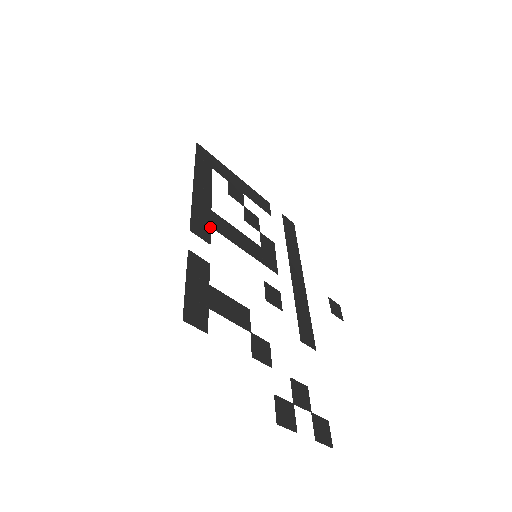
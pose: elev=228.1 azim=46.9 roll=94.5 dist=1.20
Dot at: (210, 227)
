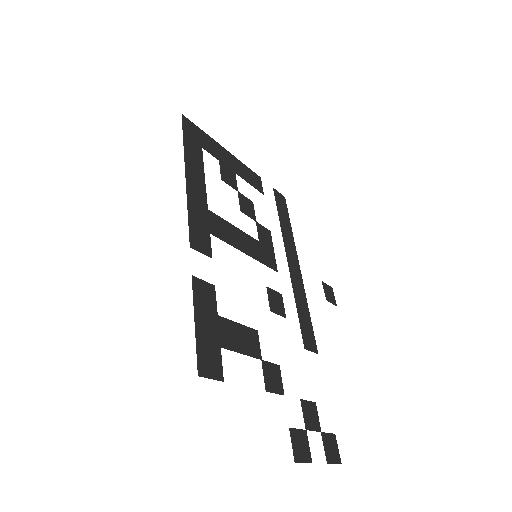
Dot at: (209, 234)
